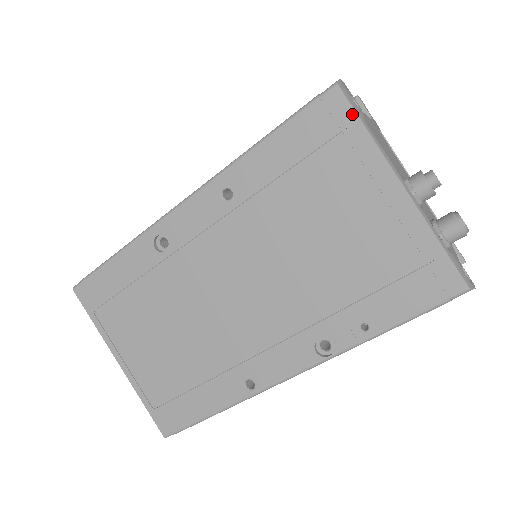
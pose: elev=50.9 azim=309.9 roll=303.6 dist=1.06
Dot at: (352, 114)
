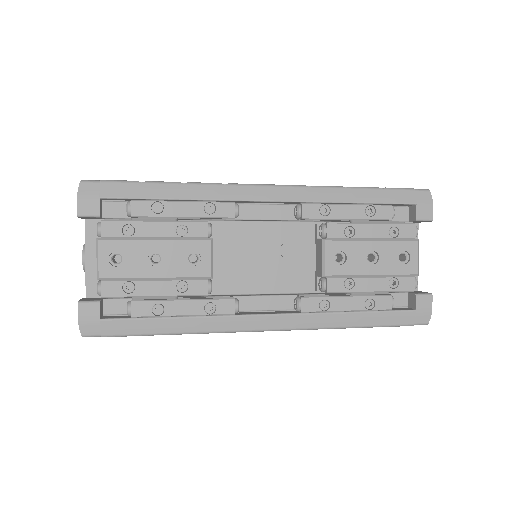
Dot at: occluded
